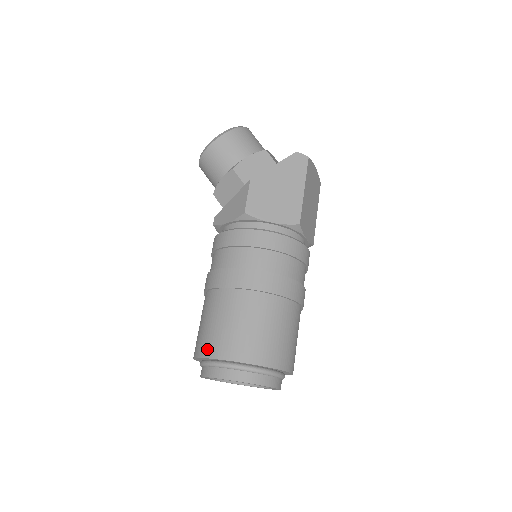
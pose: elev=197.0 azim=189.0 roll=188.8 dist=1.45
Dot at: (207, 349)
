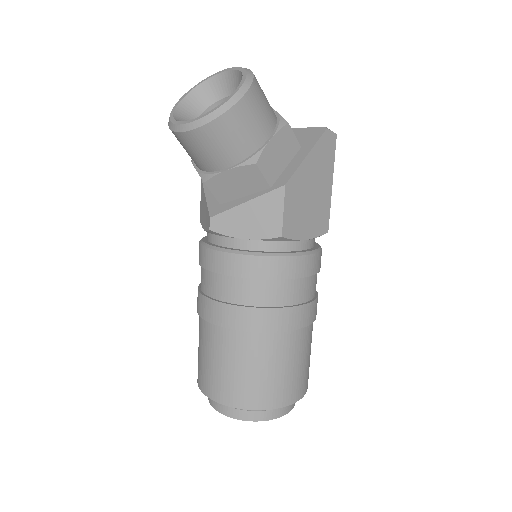
Dot at: (245, 400)
